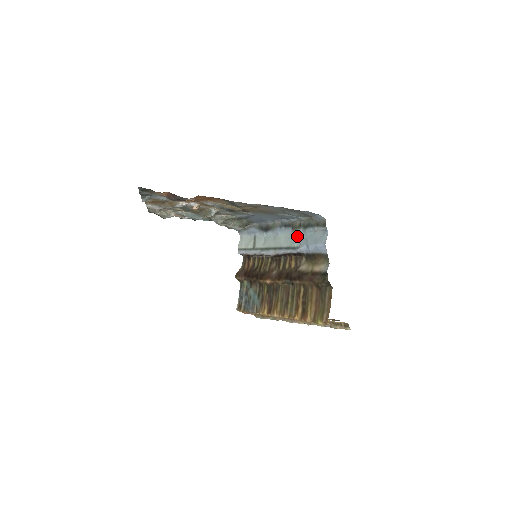
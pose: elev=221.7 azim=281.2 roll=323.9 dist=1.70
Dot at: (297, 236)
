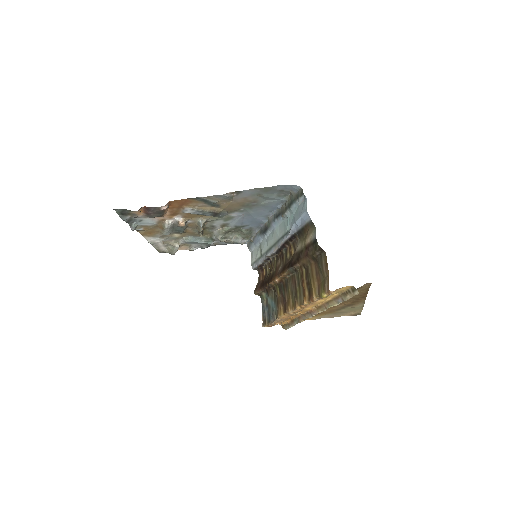
Dot at: (287, 220)
